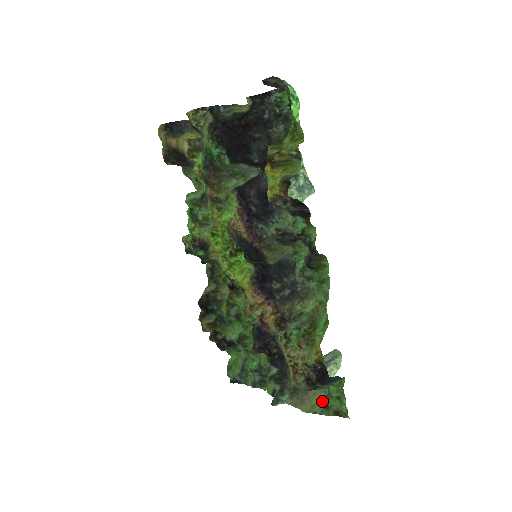
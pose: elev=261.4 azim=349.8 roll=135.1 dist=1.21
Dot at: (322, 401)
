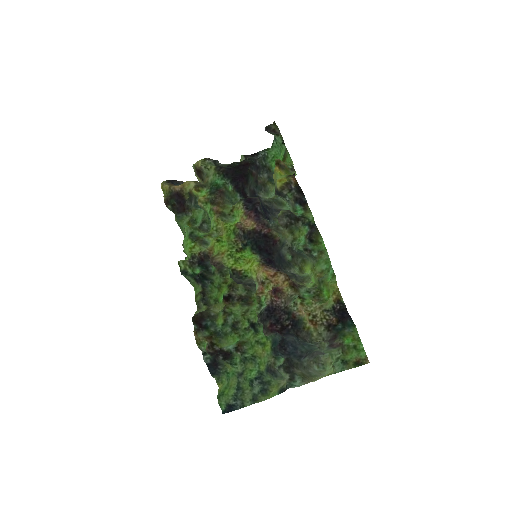
Dot at: (339, 359)
